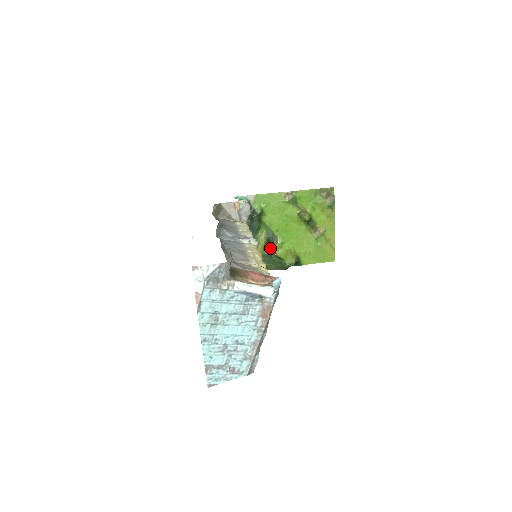
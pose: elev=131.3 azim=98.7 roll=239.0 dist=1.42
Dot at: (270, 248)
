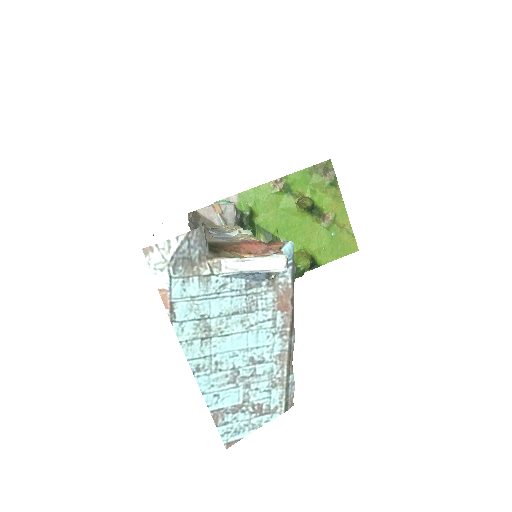
Dot at: occluded
